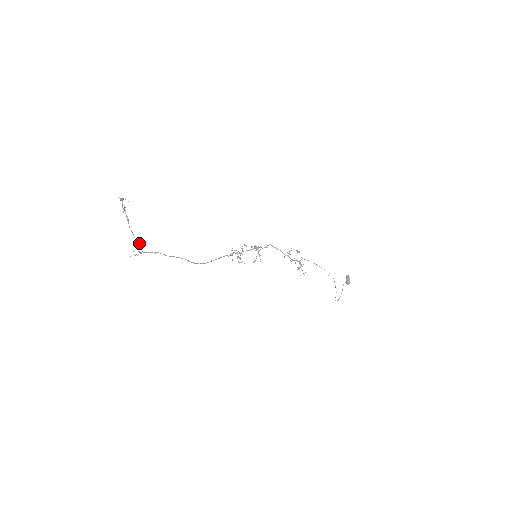
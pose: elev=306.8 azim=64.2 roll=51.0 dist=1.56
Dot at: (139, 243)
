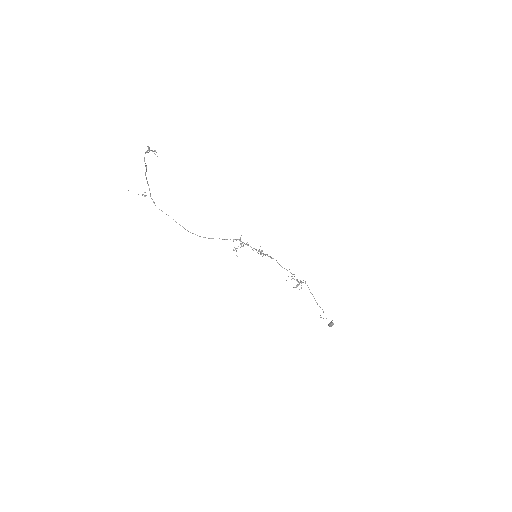
Dot at: (149, 189)
